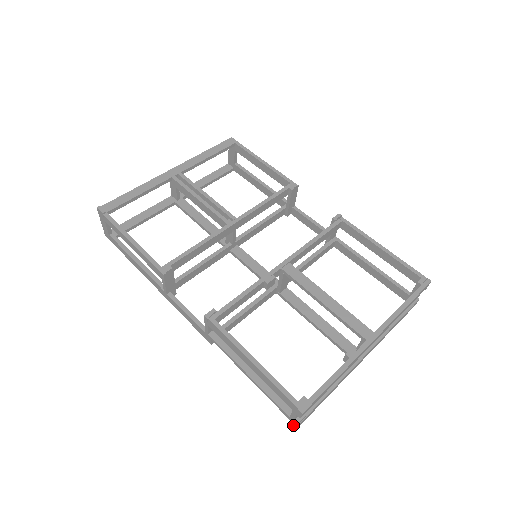
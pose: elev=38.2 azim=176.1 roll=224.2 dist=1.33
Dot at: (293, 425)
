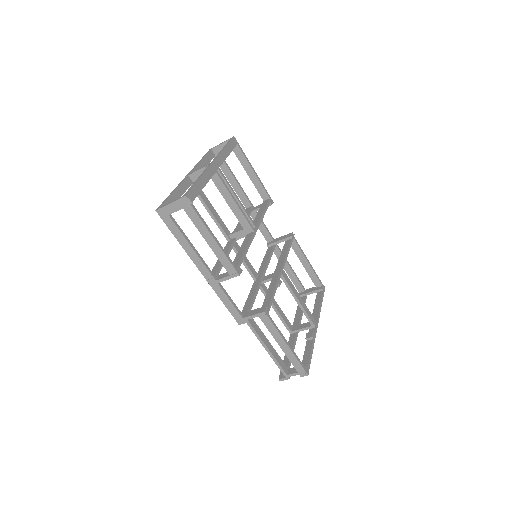
Dot at: (284, 379)
